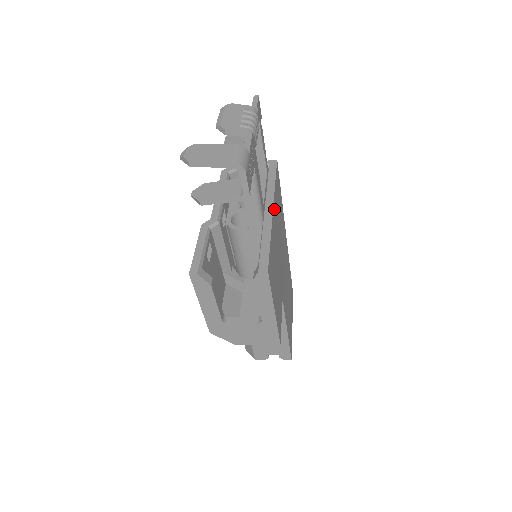
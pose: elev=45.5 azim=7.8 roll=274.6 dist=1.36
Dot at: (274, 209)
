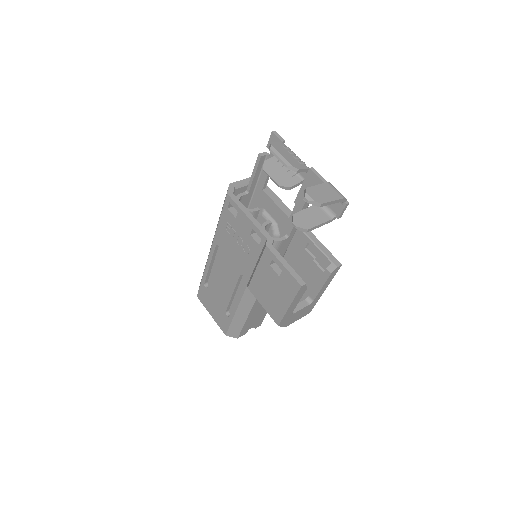
Dot at: occluded
